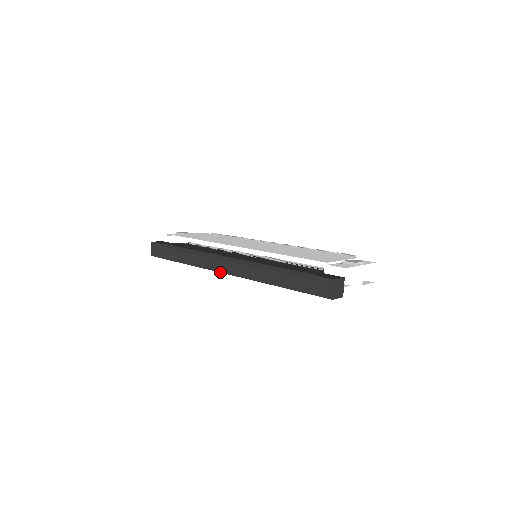
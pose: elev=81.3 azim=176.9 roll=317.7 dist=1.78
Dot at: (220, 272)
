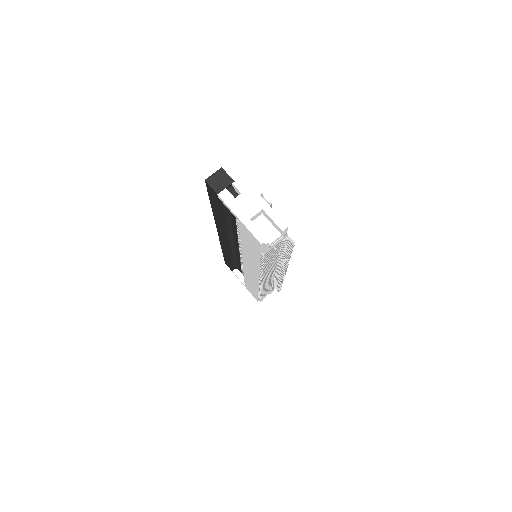
Dot at: (218, 234)
